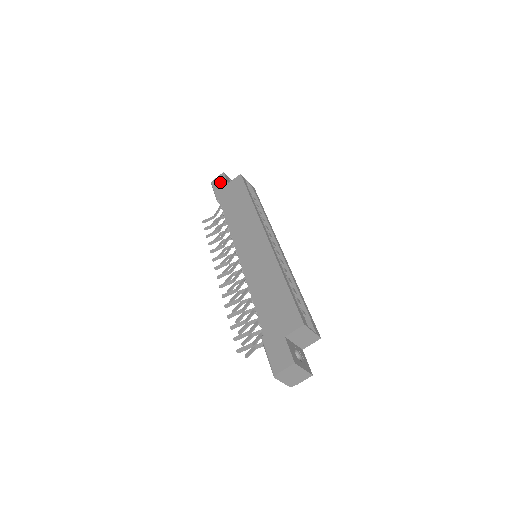
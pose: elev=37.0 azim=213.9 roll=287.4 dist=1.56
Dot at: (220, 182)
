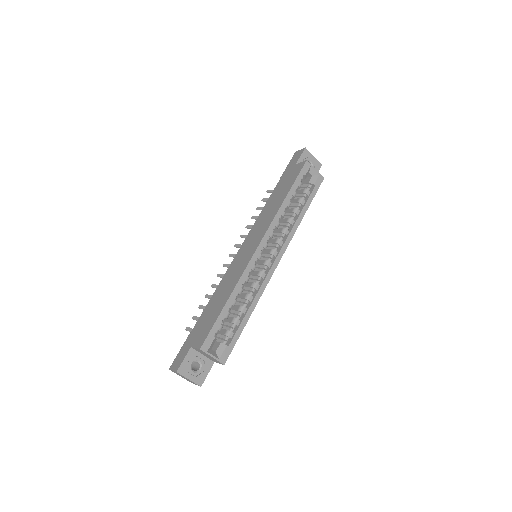
Dot at: (295, 158)
